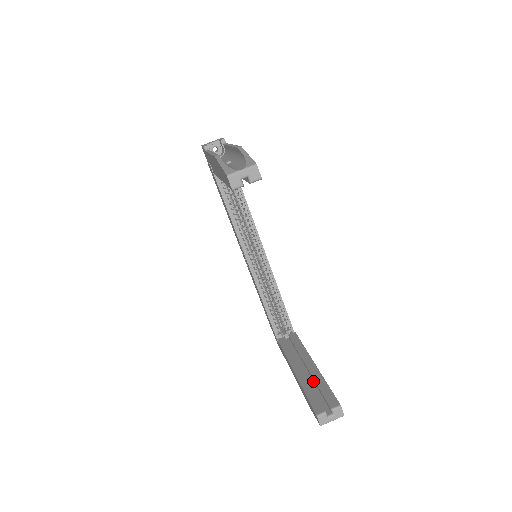
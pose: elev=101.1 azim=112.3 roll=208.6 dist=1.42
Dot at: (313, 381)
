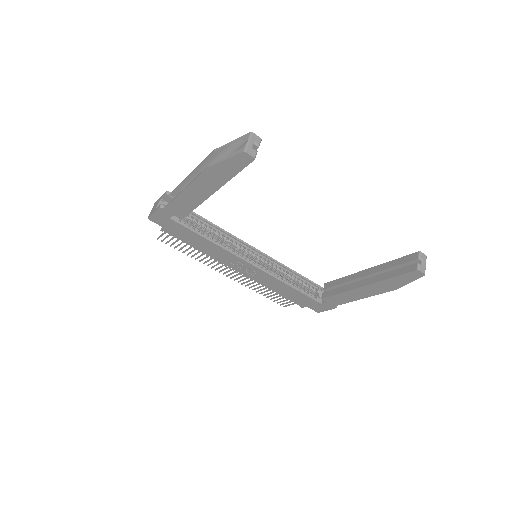
Dot at: occluded
